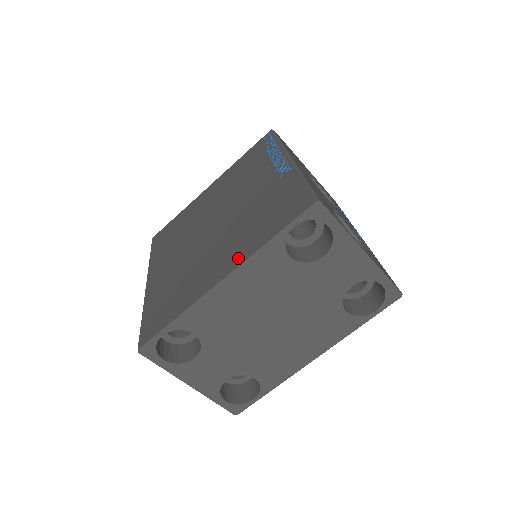
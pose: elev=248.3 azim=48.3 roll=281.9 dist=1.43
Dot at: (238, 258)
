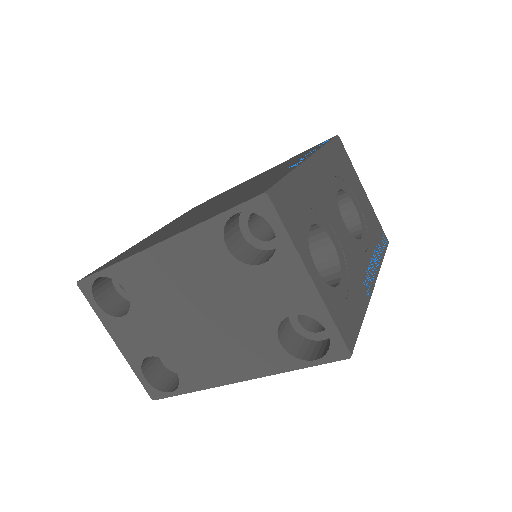
Dot at: (183, 229)
